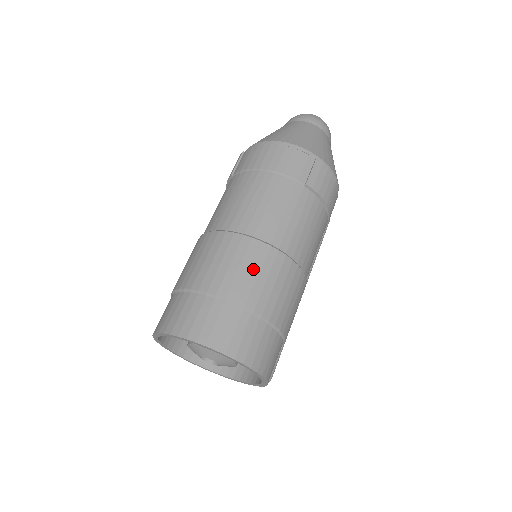
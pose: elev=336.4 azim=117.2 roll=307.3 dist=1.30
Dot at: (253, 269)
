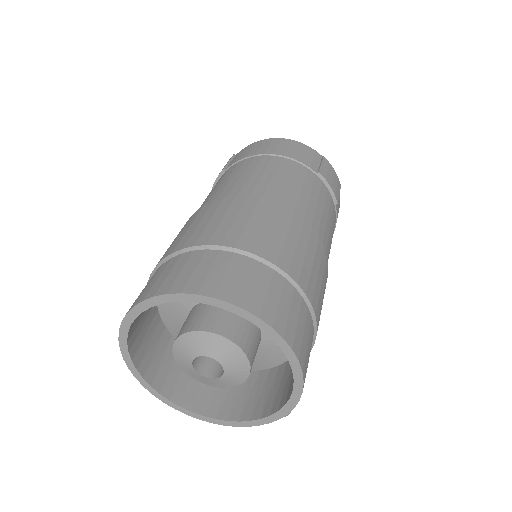
Dot at: (279, 229)
